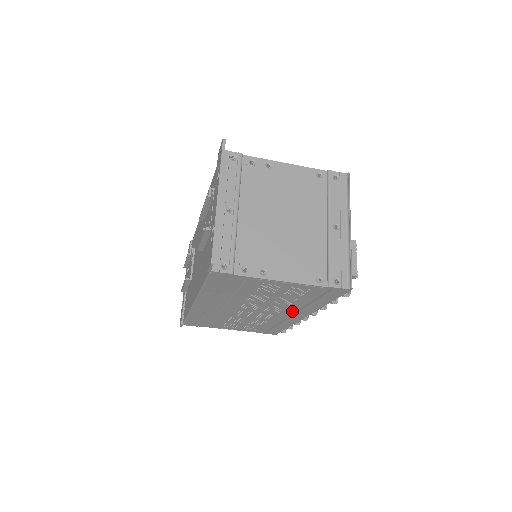
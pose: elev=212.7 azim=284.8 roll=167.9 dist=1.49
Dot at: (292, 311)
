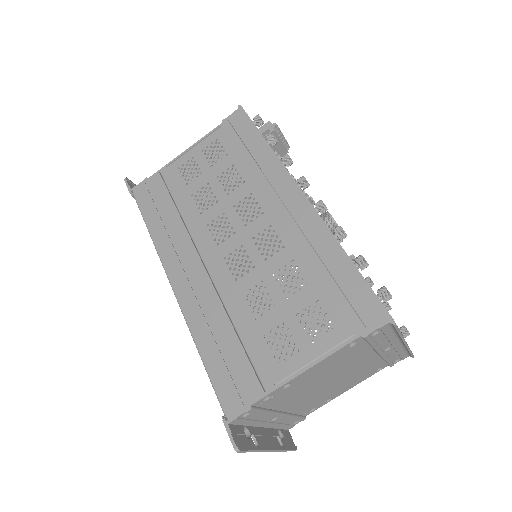
Dot at: (269, 196)
